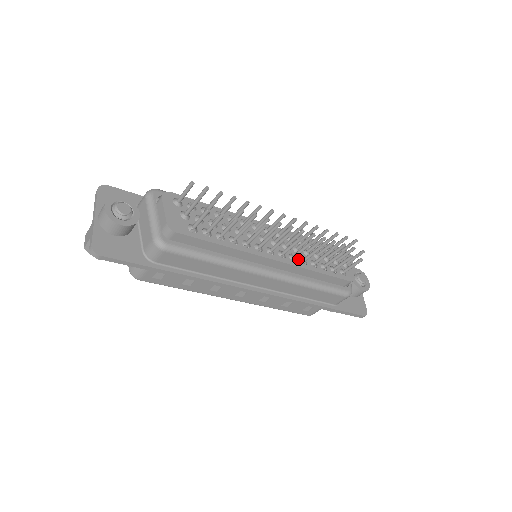
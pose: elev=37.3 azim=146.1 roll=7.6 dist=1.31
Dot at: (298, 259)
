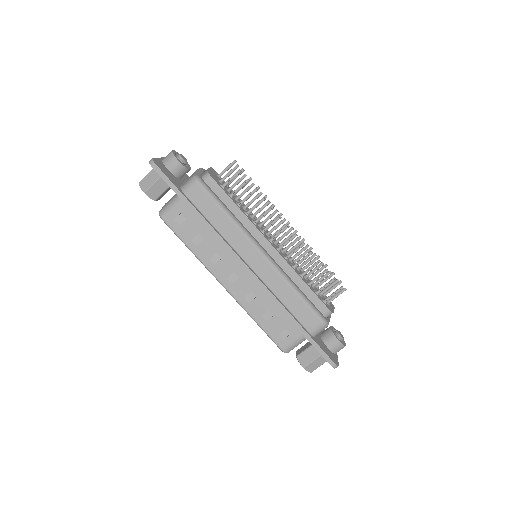
Dot at: (290, 263)
